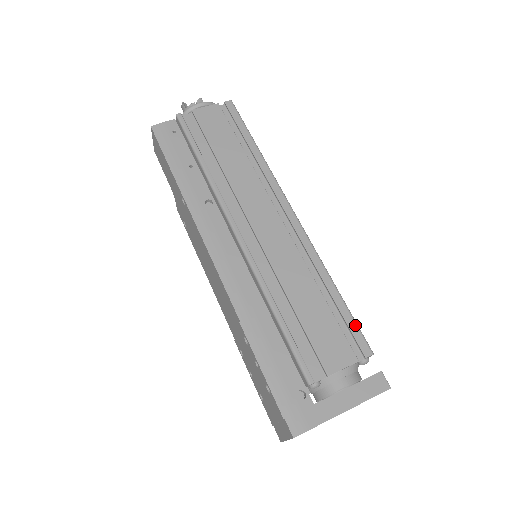
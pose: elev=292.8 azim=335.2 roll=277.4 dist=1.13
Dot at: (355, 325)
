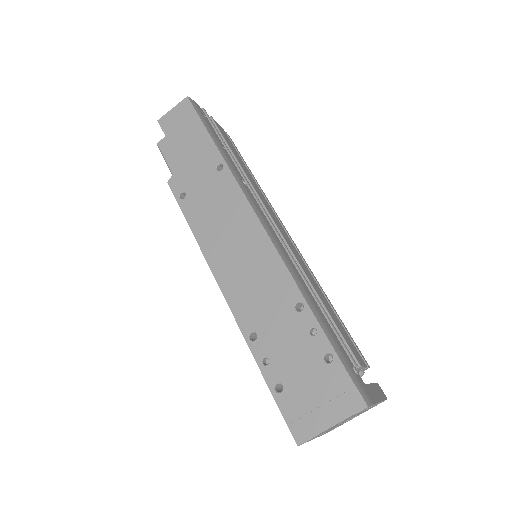
Dot at: occluded
